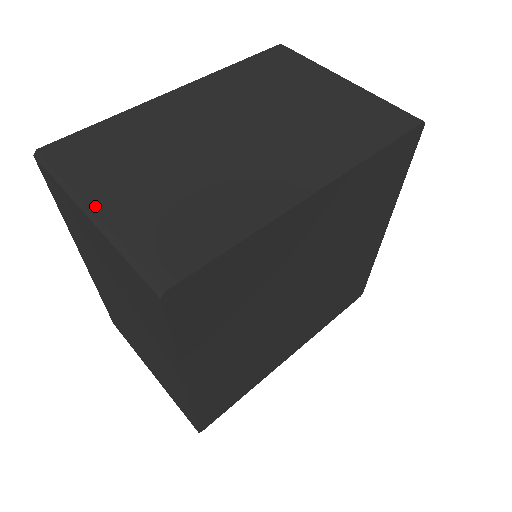
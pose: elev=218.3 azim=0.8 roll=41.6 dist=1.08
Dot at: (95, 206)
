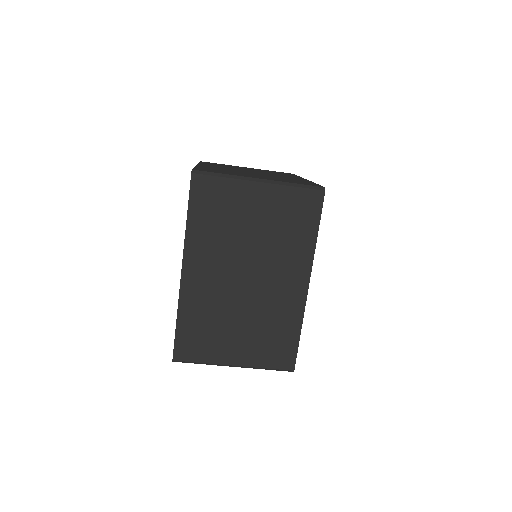
Dot at: (257, 178)
